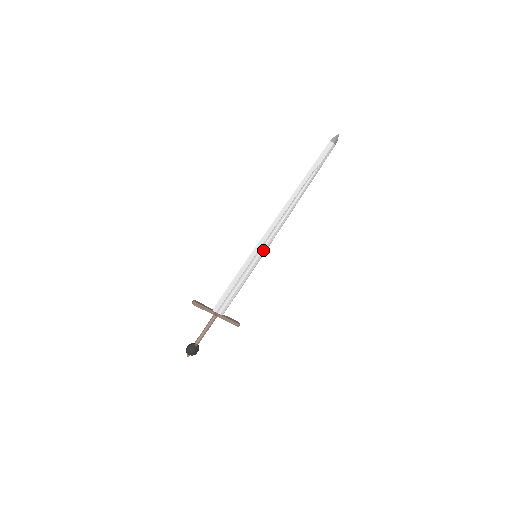
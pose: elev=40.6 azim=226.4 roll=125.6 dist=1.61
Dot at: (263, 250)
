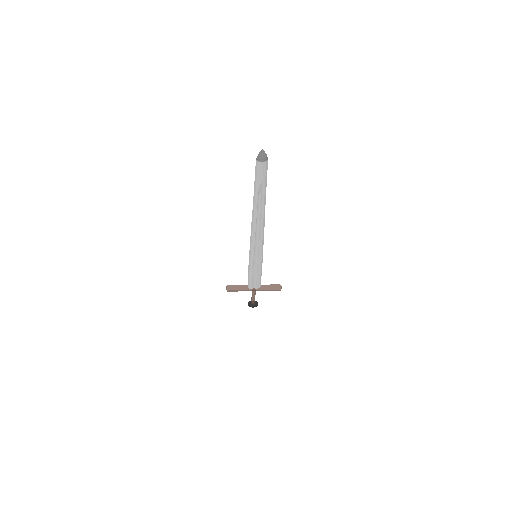
Dot at: (259, 252)
